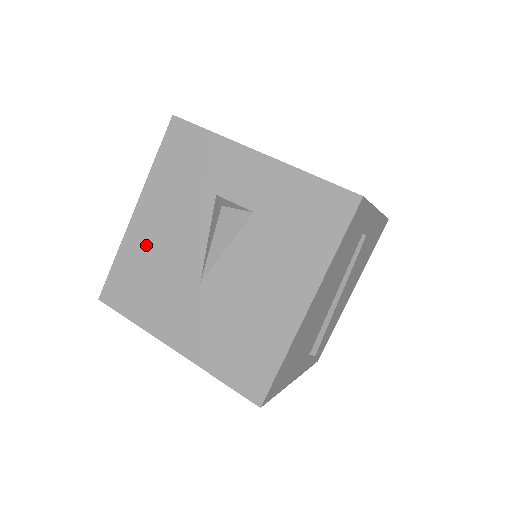
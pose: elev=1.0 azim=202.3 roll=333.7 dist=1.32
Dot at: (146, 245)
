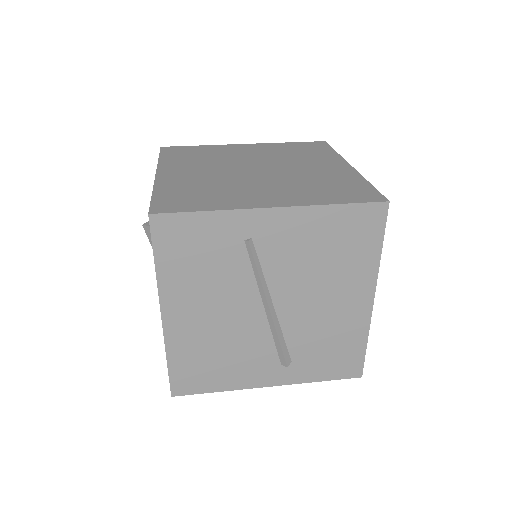
Dot at: occluded
